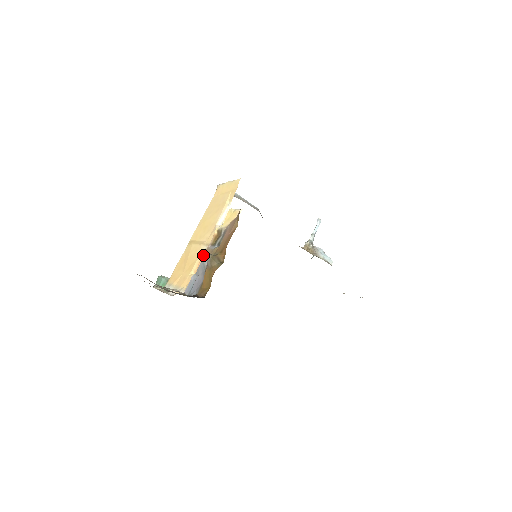
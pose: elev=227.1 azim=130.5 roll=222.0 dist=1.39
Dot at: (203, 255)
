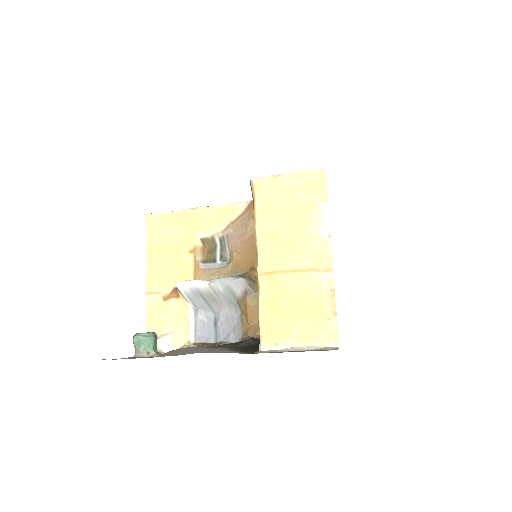
Dot at: (333, 286)
